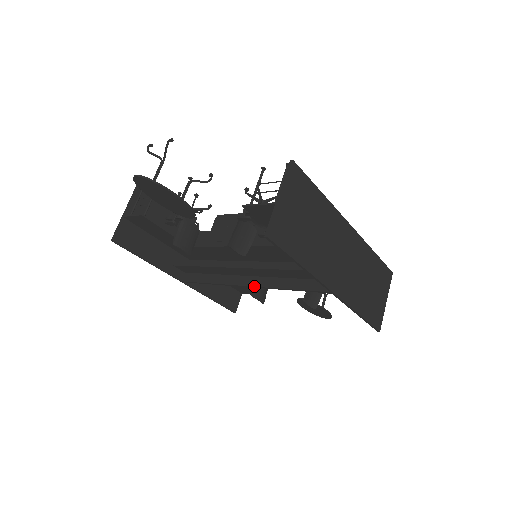
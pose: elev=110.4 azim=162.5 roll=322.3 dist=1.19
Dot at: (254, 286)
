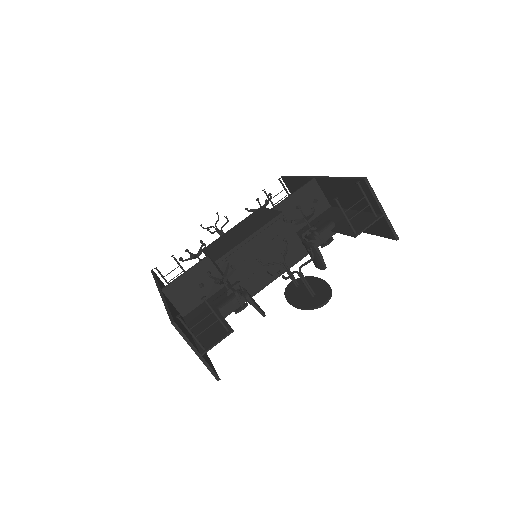
Dot at: occluded
